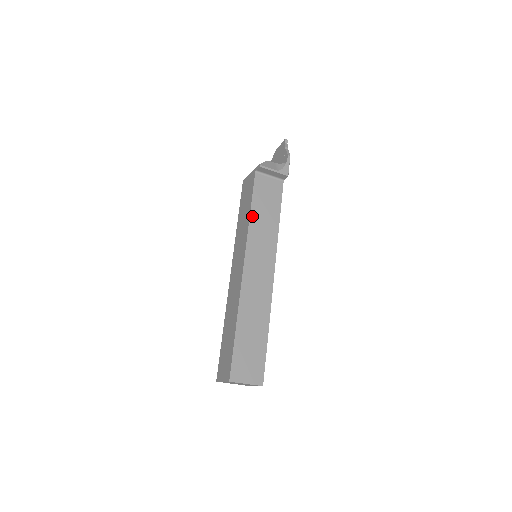
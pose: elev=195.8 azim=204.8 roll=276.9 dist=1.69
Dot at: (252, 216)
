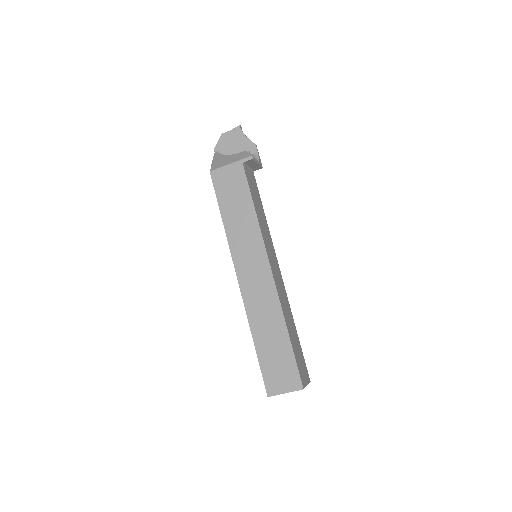
Dot at: (257, 214)
